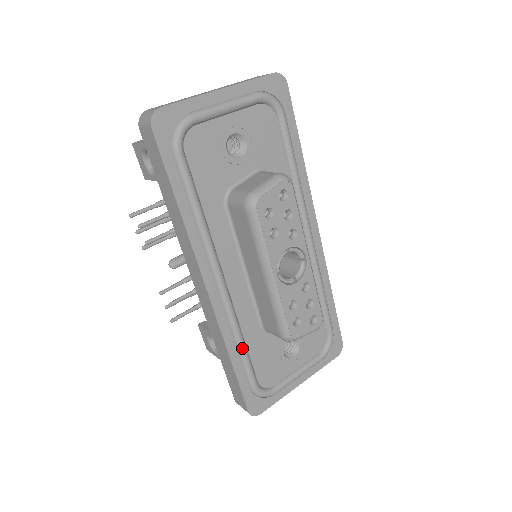
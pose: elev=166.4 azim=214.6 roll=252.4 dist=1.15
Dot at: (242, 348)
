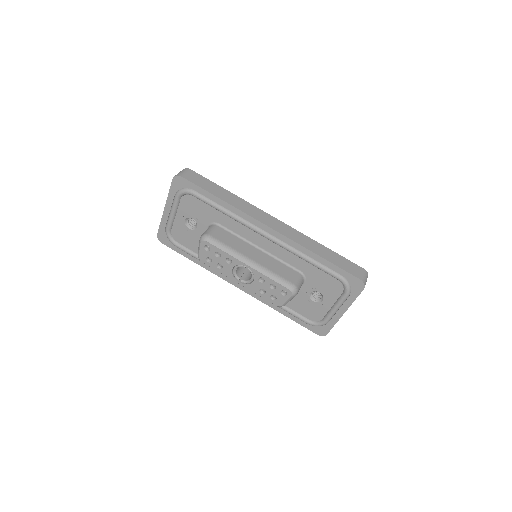
Dot at: (280, 307)
